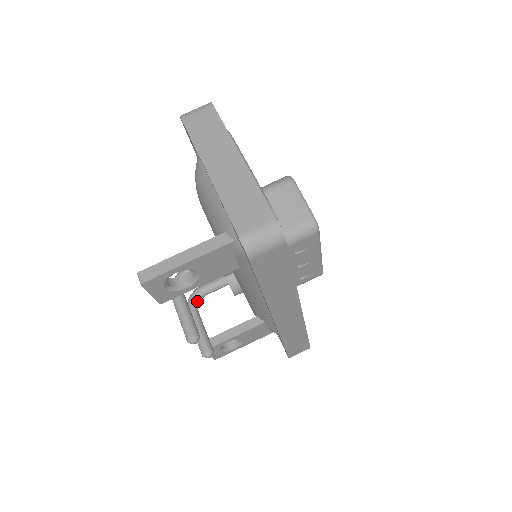
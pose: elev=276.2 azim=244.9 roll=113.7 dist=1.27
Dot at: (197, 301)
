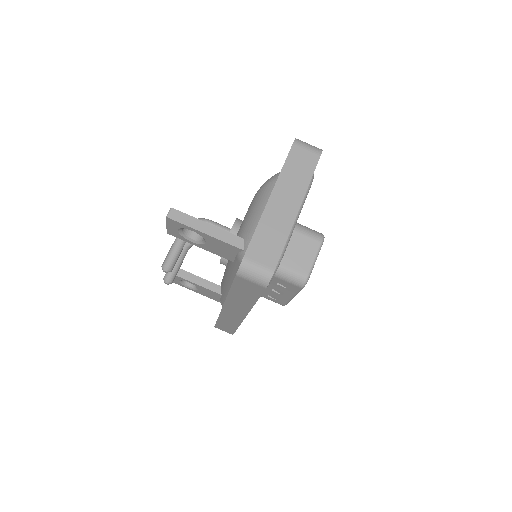
Dot at: occluded
